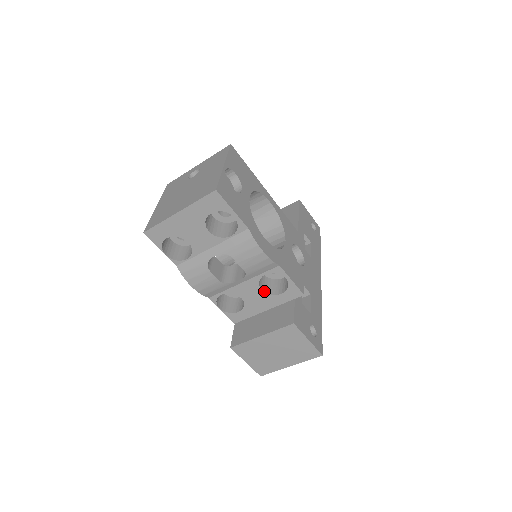
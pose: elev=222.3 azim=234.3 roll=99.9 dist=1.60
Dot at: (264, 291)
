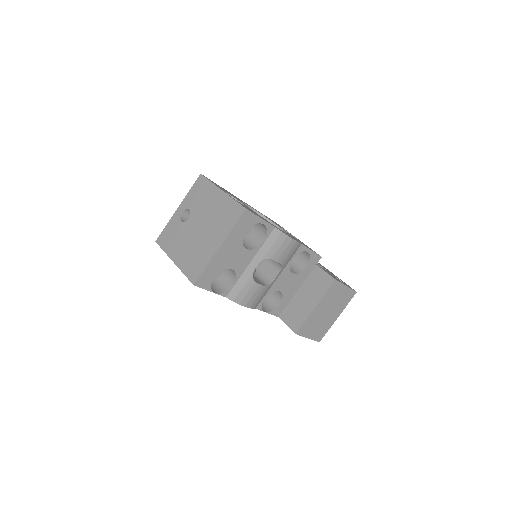
Dot at: (294, 273)
